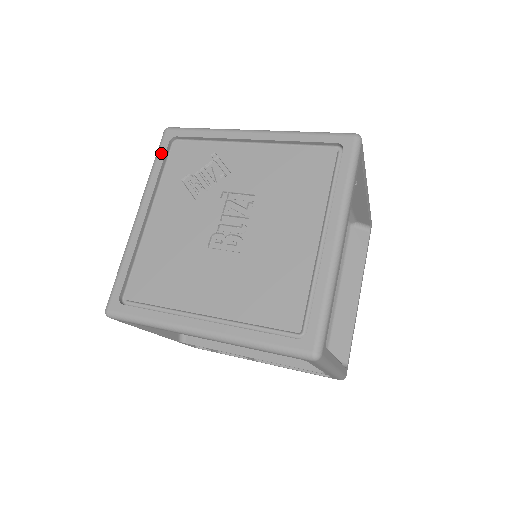
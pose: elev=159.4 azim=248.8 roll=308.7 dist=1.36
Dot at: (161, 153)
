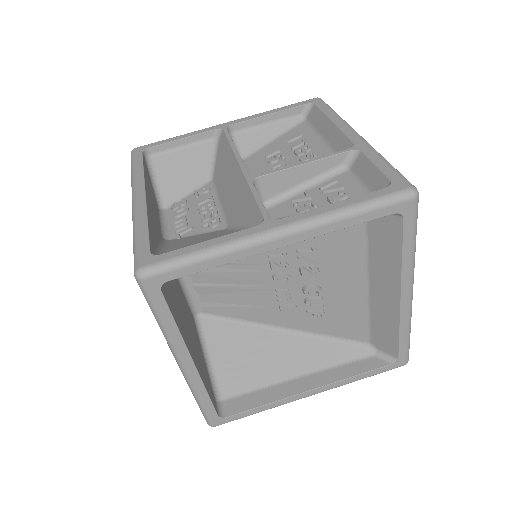
Dot at: occluded
